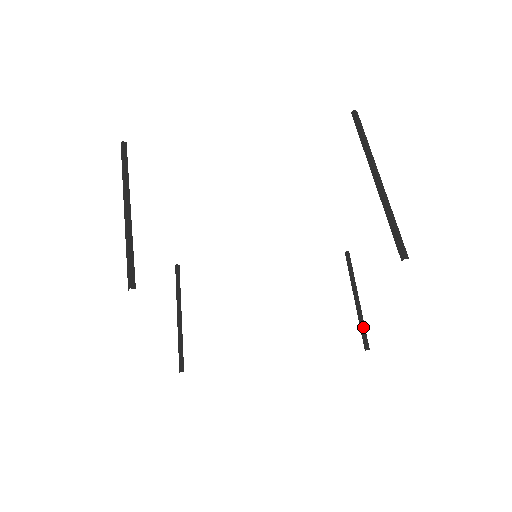
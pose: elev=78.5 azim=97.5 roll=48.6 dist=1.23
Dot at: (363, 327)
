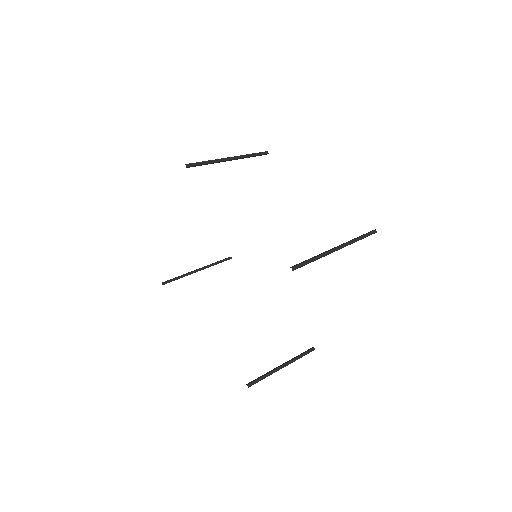
Dot at: (262, 377)
